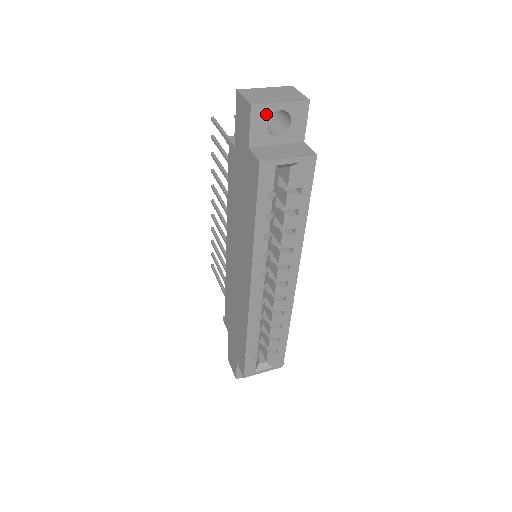
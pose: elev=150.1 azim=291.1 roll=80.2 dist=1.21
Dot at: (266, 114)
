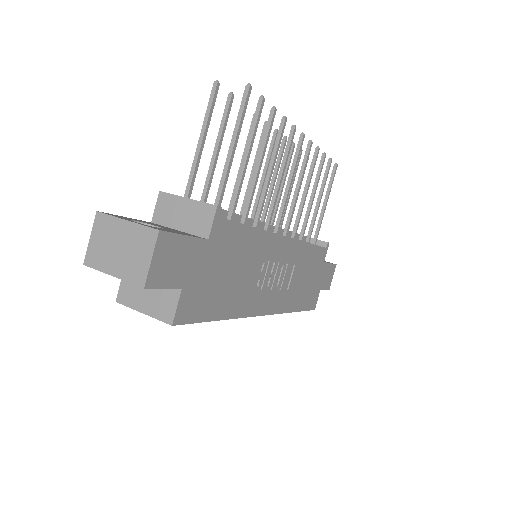
Dot at: occluded
